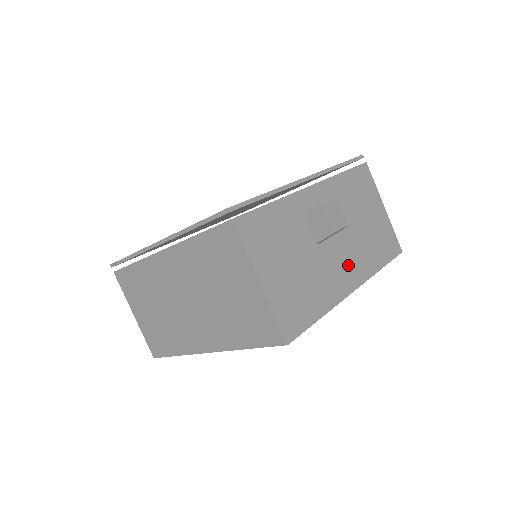
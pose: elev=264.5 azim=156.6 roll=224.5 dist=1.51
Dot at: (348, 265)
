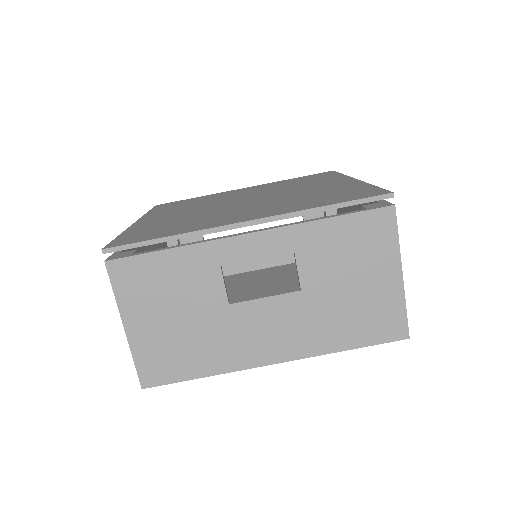
Dot at: (276, 335)
